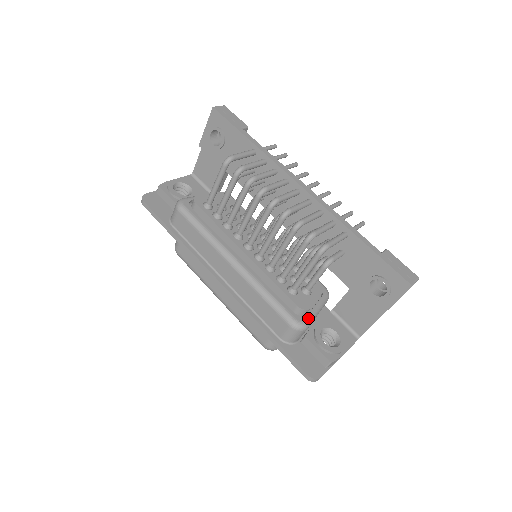
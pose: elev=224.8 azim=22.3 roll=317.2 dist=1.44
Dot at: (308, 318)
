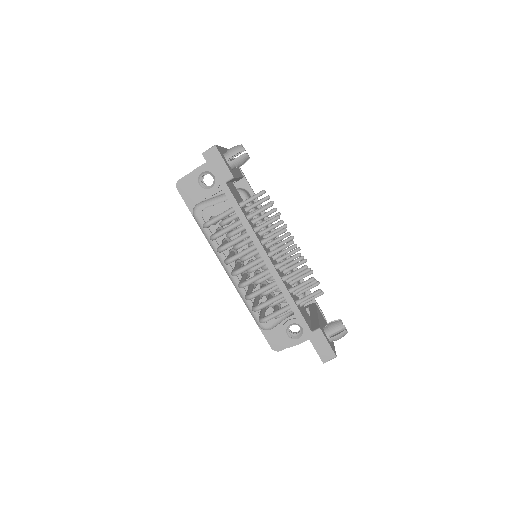
Dot at: (273, 325)
